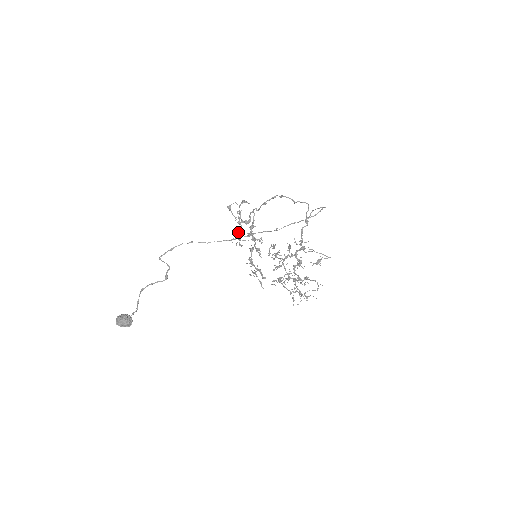
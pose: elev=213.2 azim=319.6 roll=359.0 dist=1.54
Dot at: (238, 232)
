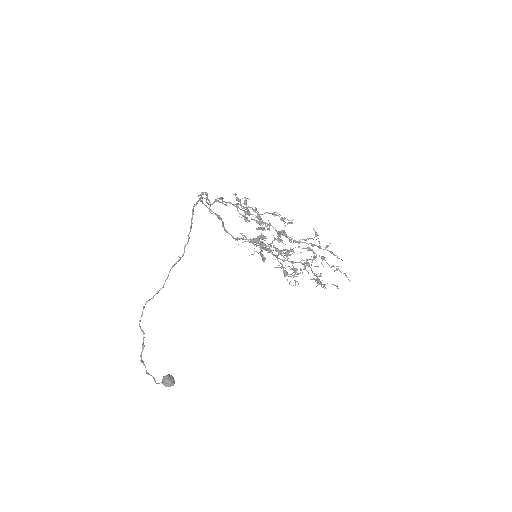
Dot at: occluded
